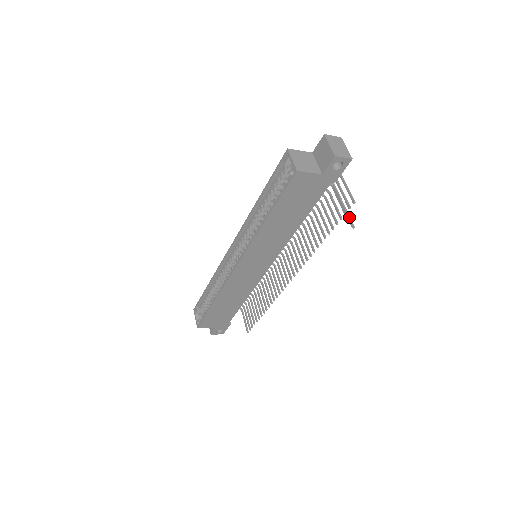
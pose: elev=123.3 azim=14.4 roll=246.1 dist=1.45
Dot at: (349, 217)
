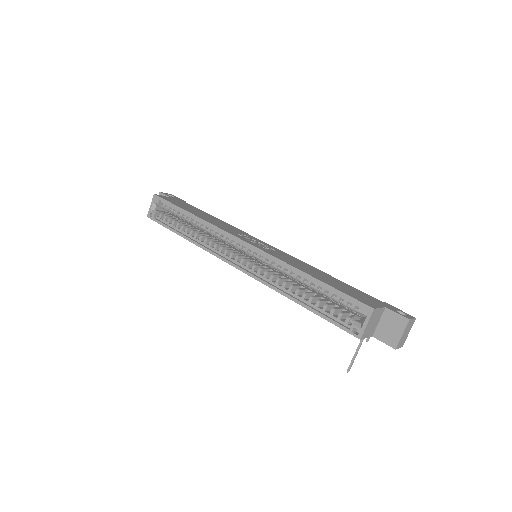
Dot at: (353, 362)
